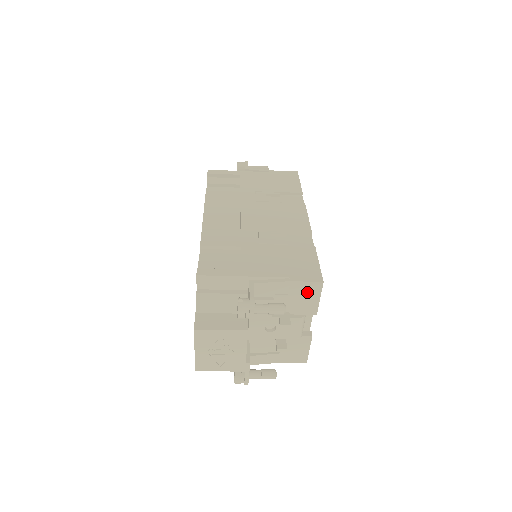
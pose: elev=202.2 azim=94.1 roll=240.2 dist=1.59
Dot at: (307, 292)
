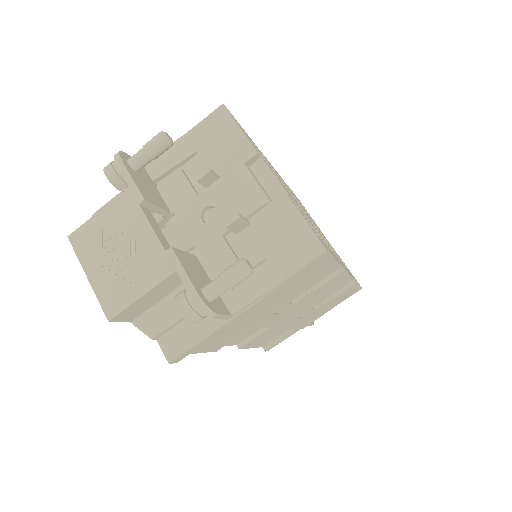
Dot at: (216, 132)
